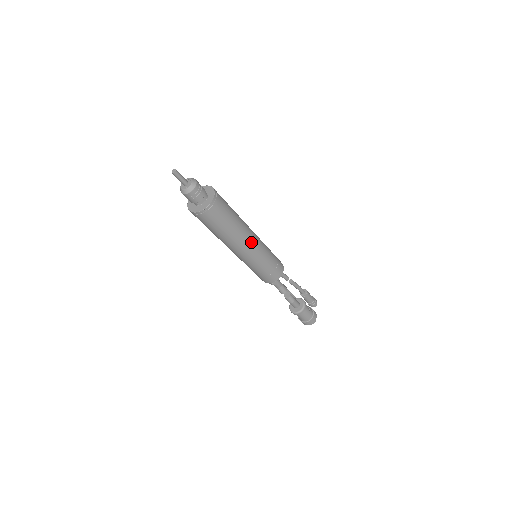
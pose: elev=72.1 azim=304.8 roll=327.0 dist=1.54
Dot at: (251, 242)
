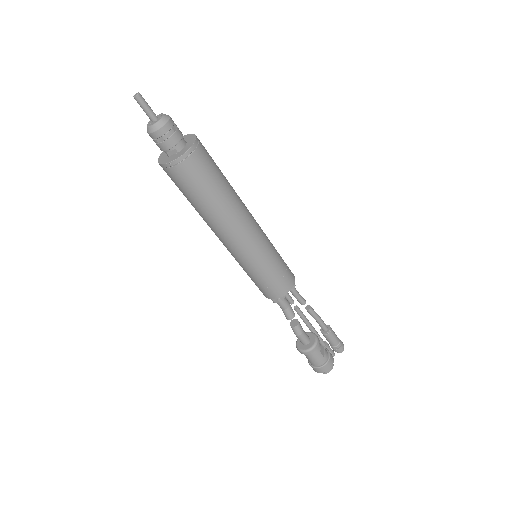
Dot at: (241, 234)
